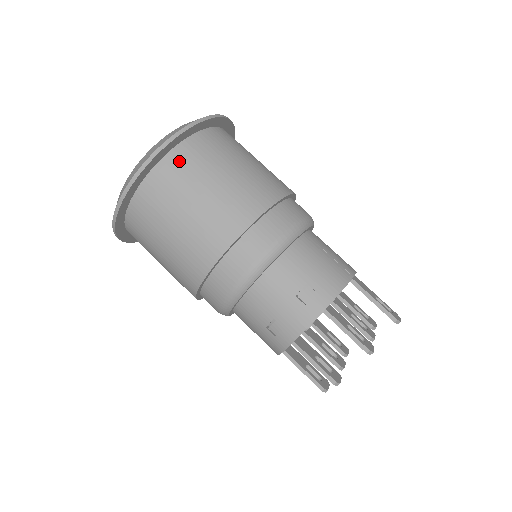
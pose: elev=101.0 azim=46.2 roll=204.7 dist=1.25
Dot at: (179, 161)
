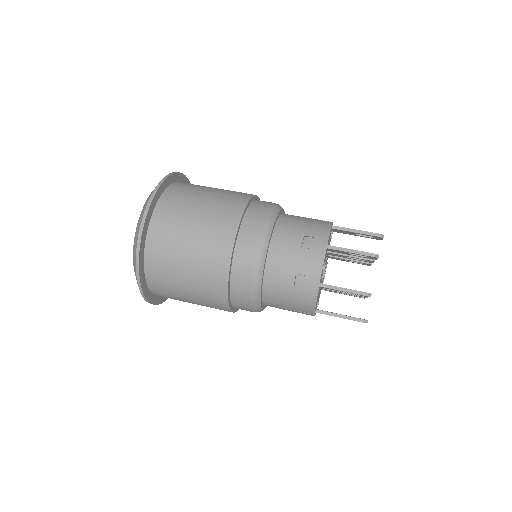
Dot at: (168, 203)
